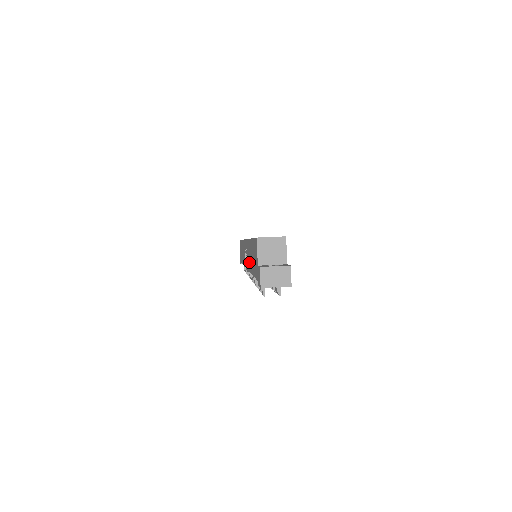
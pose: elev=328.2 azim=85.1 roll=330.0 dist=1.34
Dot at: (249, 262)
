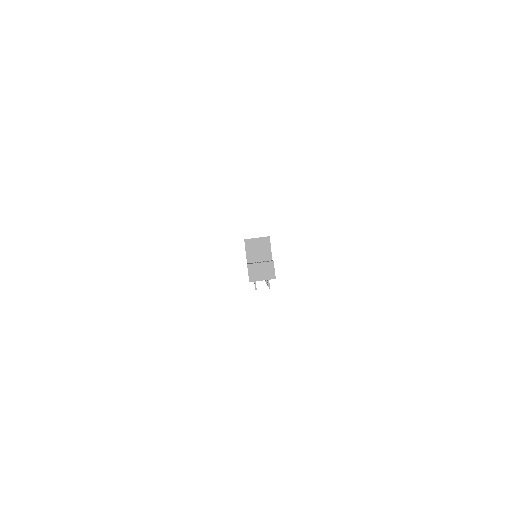
Dot at: occluded
